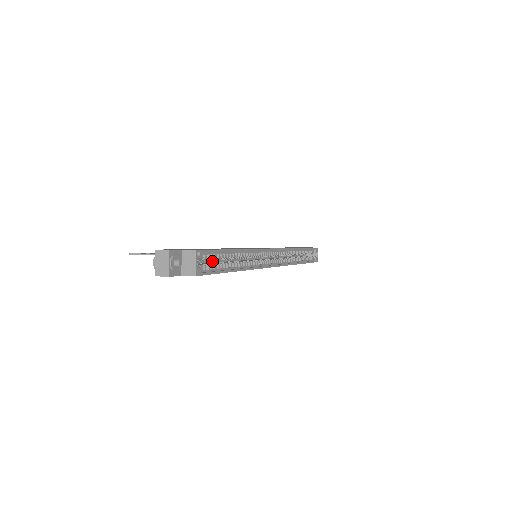
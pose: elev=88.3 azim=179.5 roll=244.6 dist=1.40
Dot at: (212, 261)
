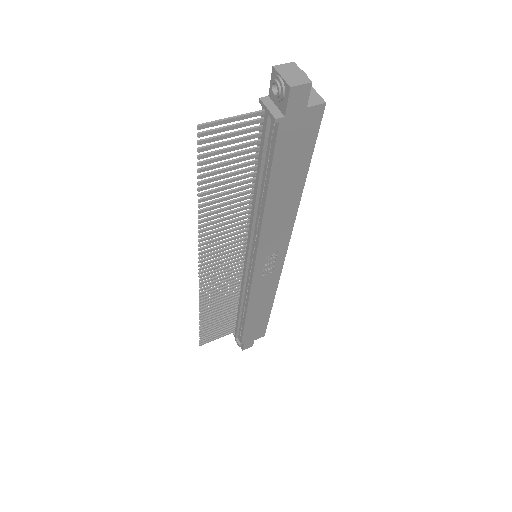
Dot at: occluded
